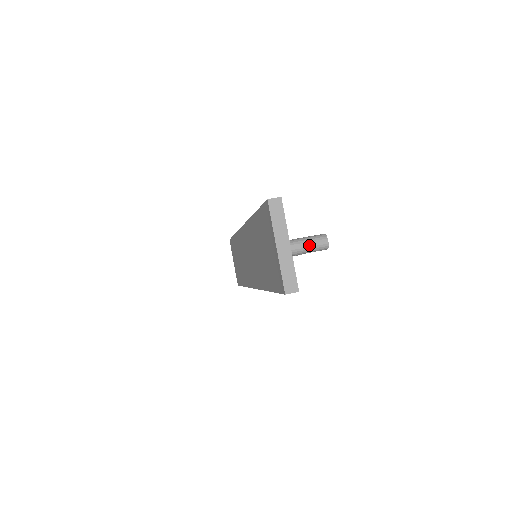
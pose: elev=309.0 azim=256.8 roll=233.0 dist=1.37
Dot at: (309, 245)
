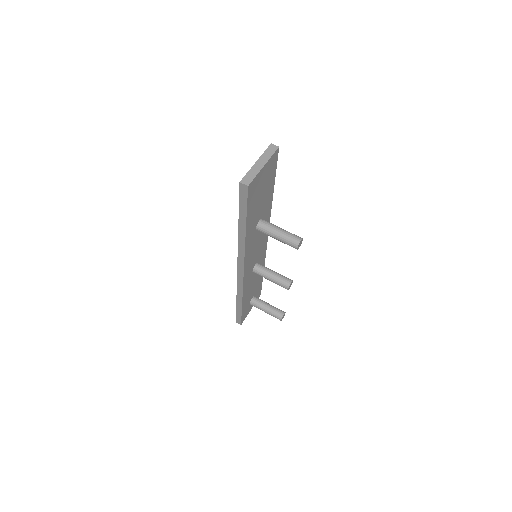
Dot at: (287, 234)
